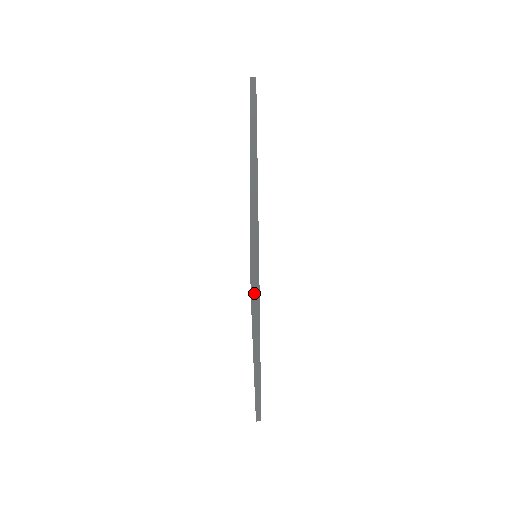
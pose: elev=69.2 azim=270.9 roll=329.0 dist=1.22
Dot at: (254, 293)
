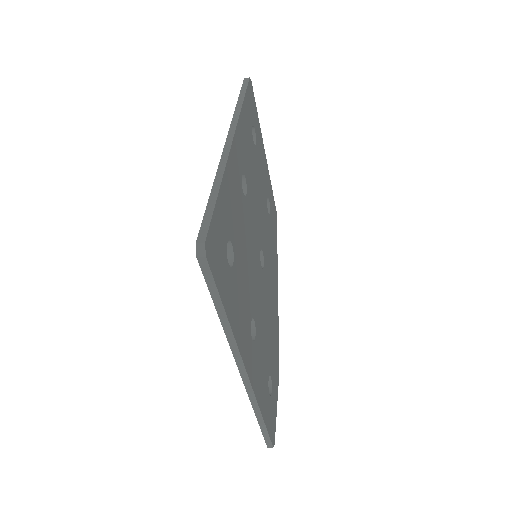
Dot at: (200, 253)
